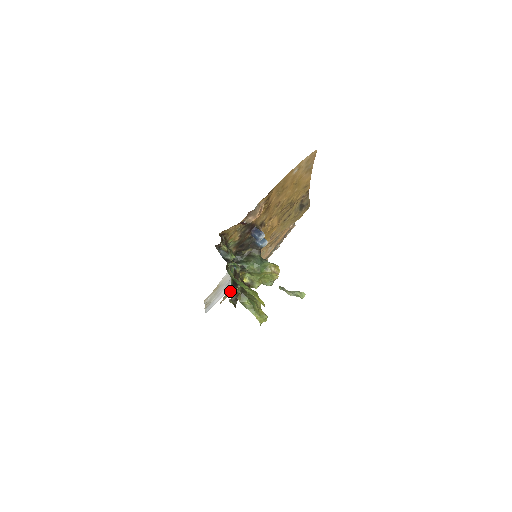
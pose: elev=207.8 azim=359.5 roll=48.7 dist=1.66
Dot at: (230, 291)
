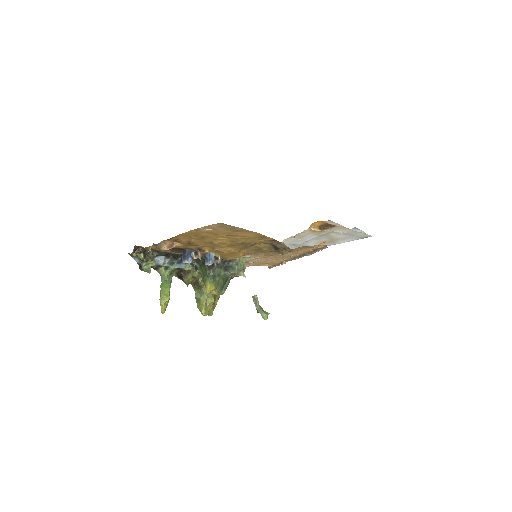
Dot at: occluded
